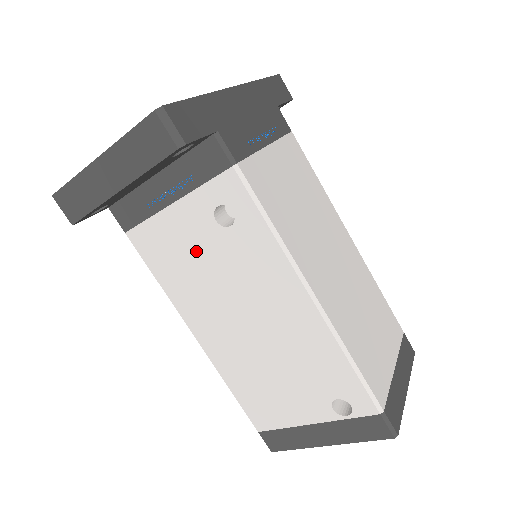
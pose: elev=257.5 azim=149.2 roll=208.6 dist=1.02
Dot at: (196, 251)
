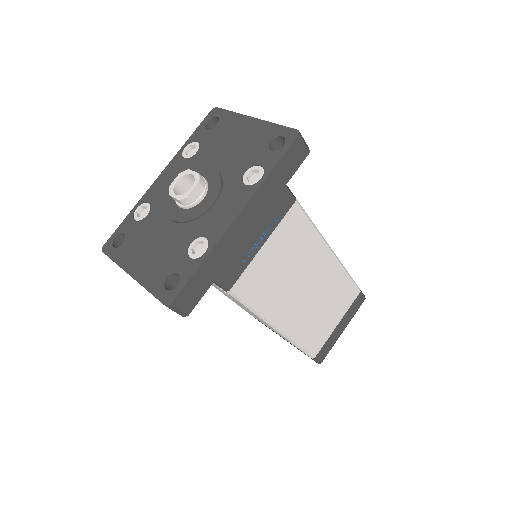
Dot at: occluded
